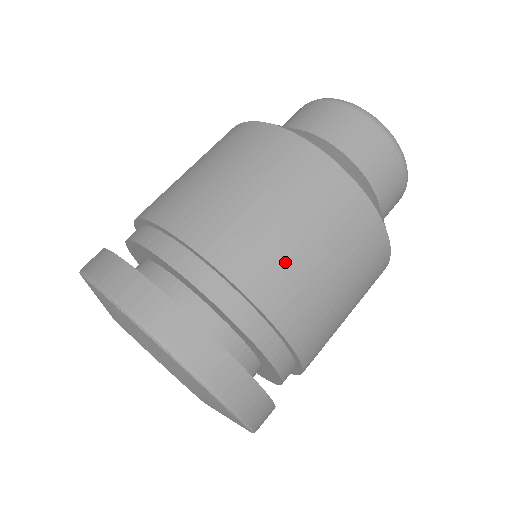
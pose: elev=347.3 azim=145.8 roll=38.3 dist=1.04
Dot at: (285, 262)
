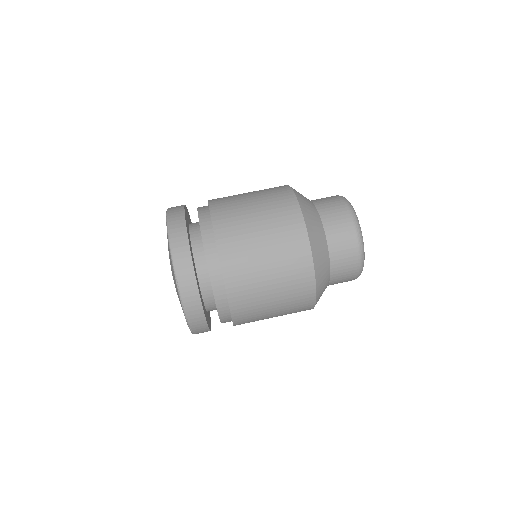
Dot at: (237, 209)
